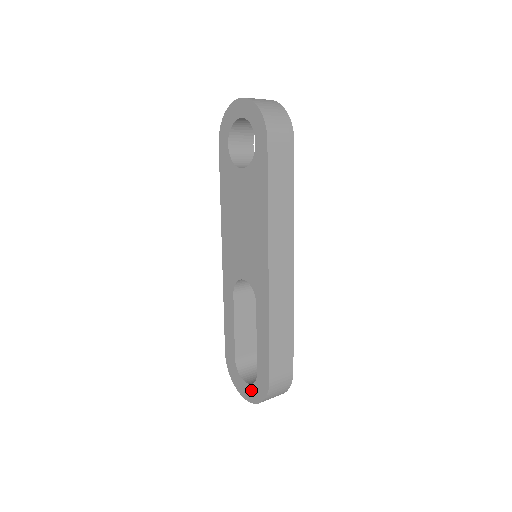
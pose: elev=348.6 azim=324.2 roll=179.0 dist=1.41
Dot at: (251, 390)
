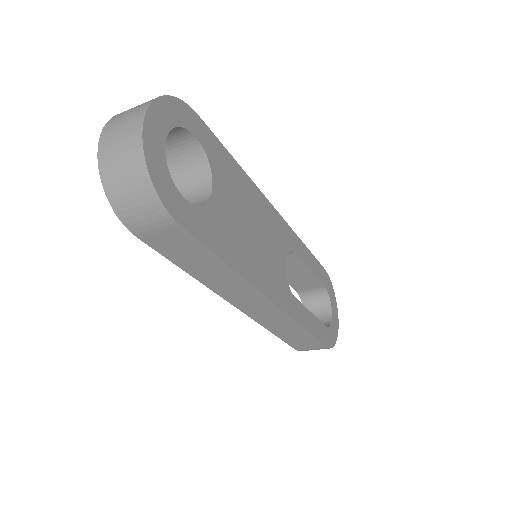
Dot at: occluded
